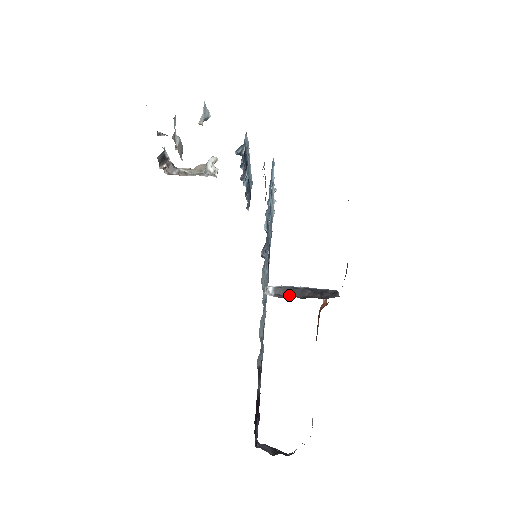
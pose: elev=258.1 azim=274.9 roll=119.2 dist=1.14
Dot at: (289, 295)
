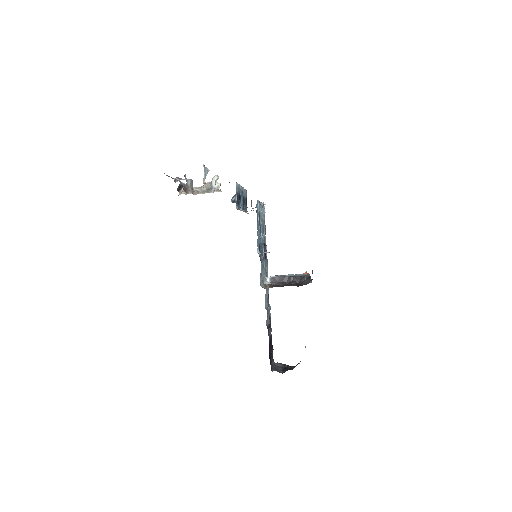
Dot at: (280, 282)
